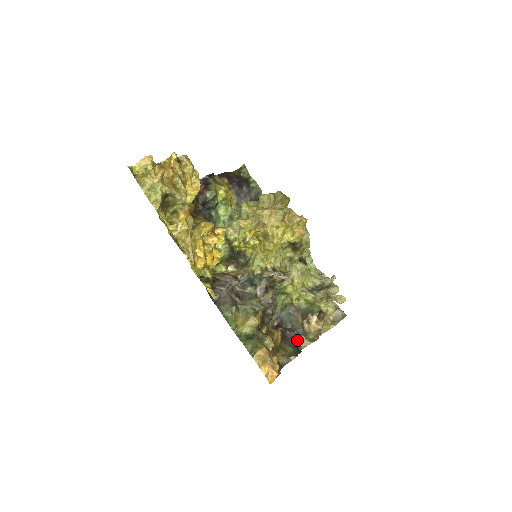
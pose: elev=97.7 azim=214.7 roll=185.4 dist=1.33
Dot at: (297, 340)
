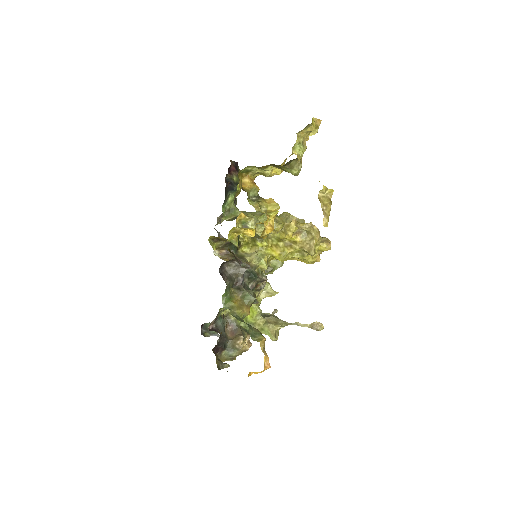
Dot at: (218, 352)
